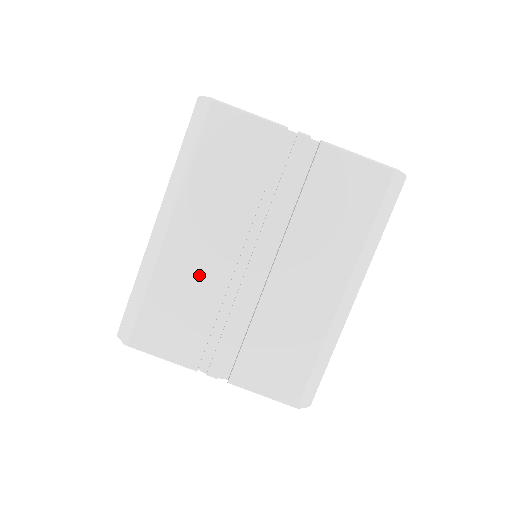
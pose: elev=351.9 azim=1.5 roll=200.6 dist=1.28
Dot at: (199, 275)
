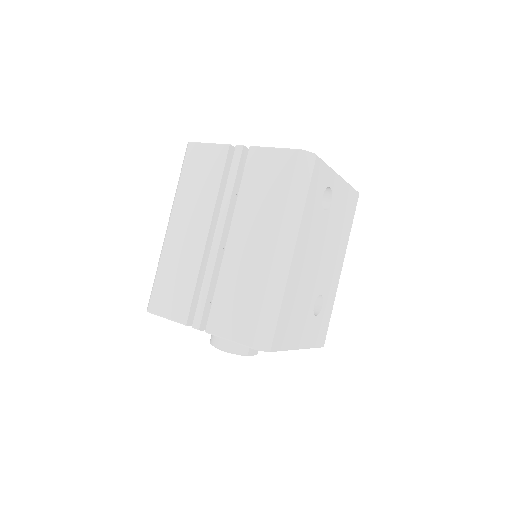
Dot at: (185, 254)
